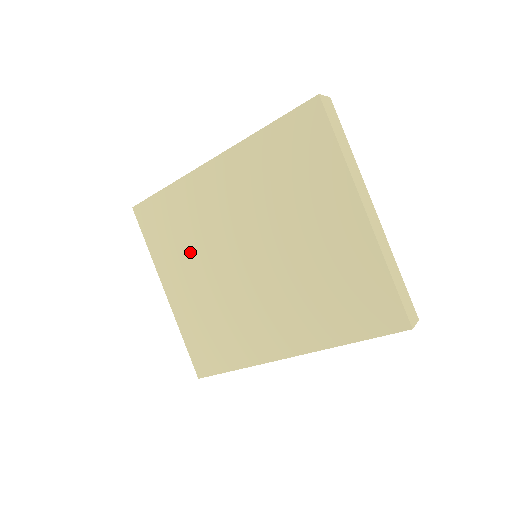
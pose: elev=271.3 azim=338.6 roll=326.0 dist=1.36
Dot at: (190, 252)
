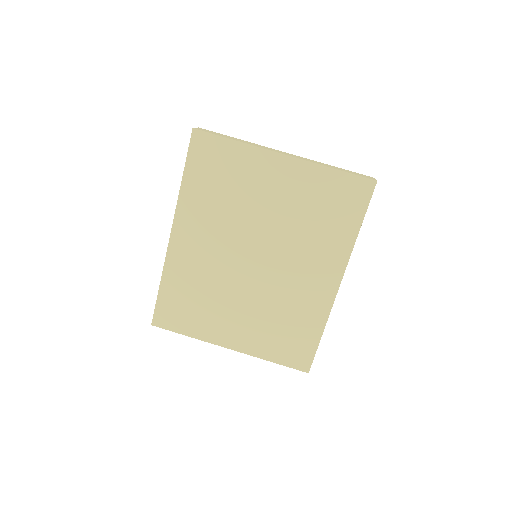
Dot at: (217, 303)
